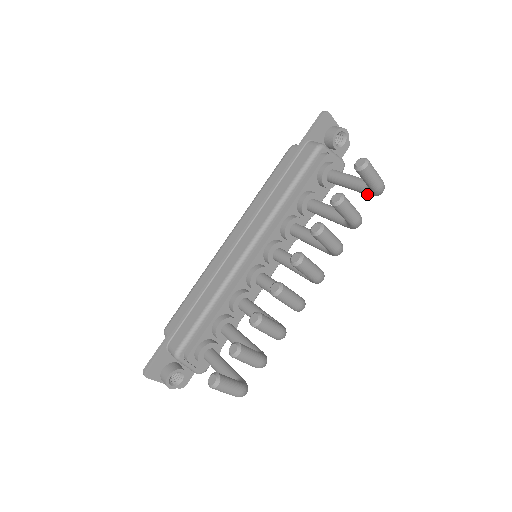
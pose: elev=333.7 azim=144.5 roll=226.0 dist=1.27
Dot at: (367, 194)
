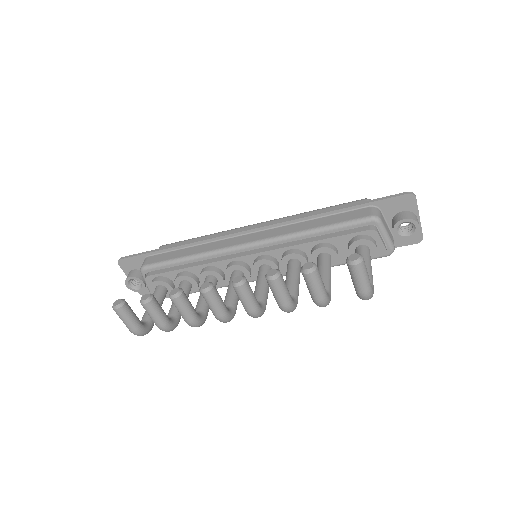
Dot at: occluded
